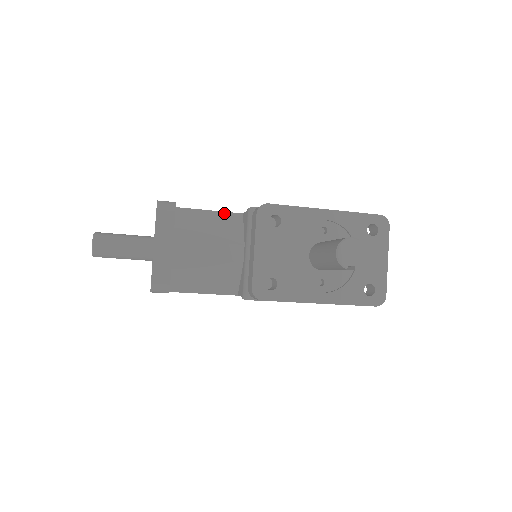
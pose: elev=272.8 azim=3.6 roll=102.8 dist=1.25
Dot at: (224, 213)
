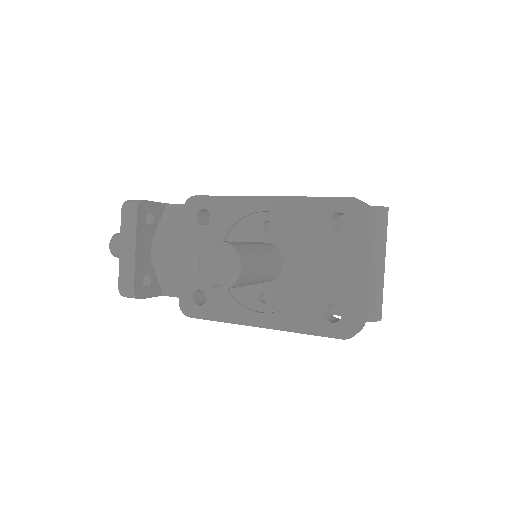
Dot at: occluded
